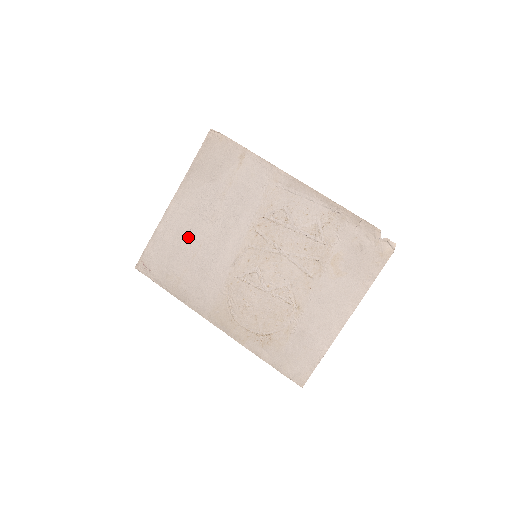
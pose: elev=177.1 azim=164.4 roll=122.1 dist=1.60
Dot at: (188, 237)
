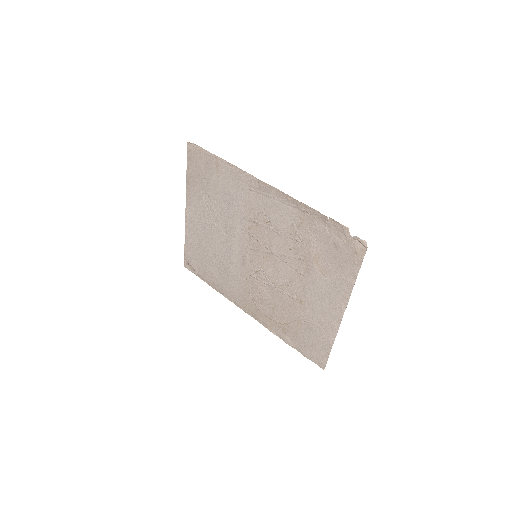
Dot at: (206, 241)
